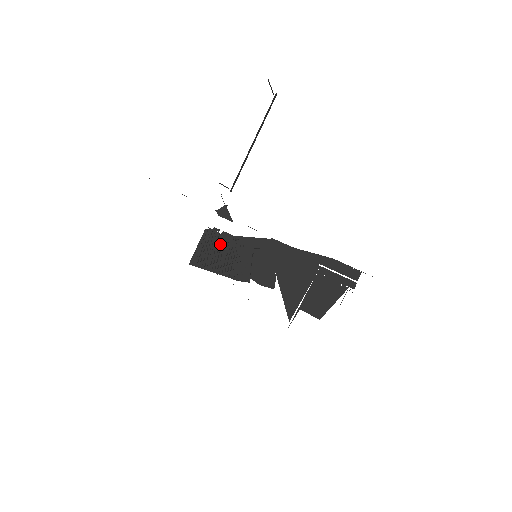
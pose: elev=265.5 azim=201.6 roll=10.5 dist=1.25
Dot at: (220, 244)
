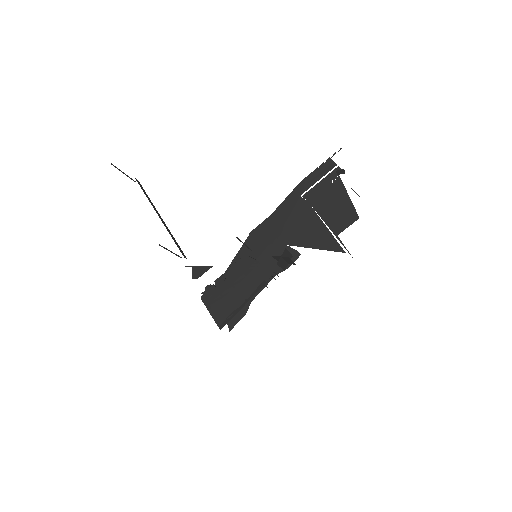
Dot at: (222, 288)
